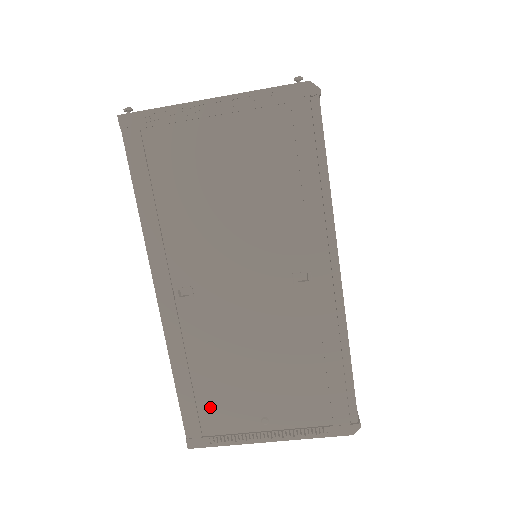
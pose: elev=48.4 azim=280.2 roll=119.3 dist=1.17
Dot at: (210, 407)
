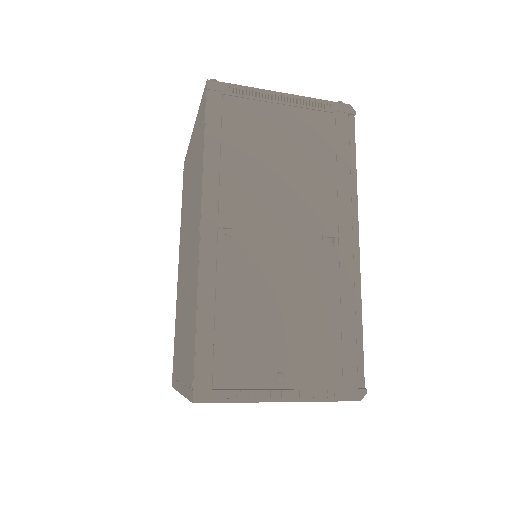
Dot at: (228, 354)
